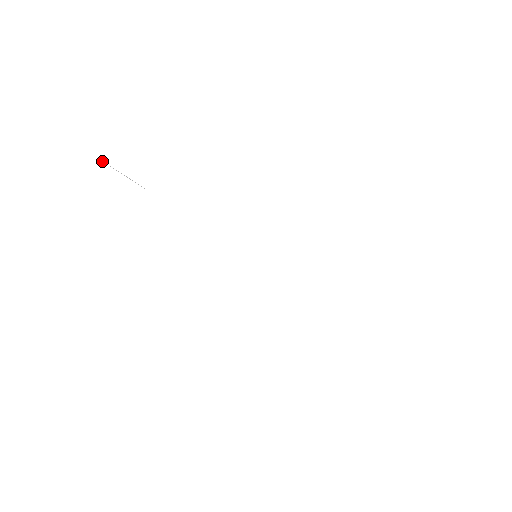
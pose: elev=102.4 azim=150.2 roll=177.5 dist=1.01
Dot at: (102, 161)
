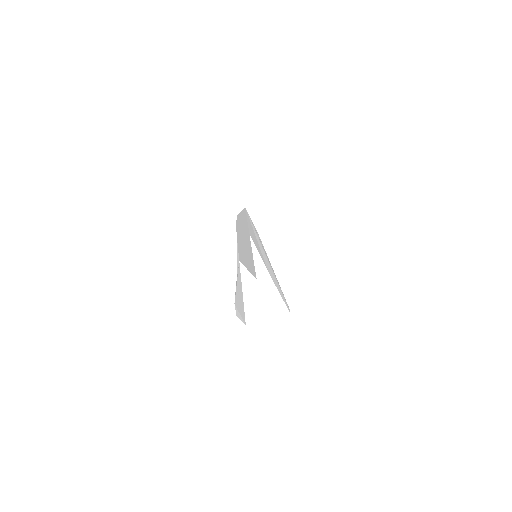
Dot at: (235, 300)
